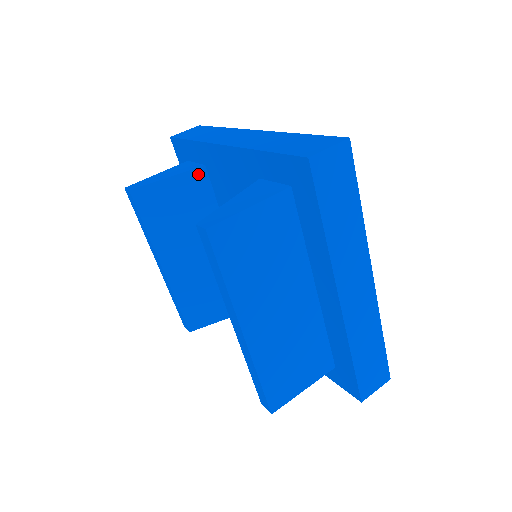
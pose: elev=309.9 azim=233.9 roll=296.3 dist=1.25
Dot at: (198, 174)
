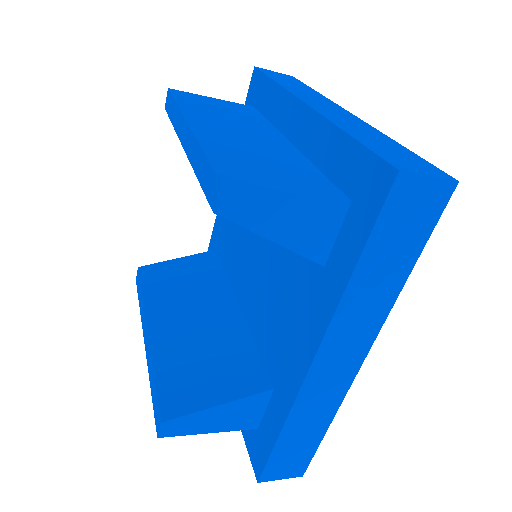
Dot at: (208, 255)
